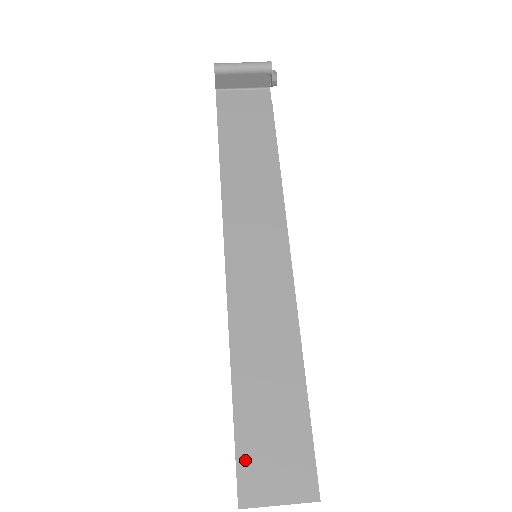
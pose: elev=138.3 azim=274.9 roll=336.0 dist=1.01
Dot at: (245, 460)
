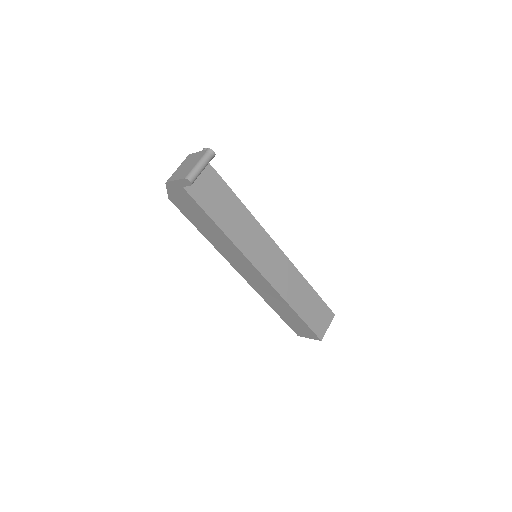
Dot at: (315, 328)
